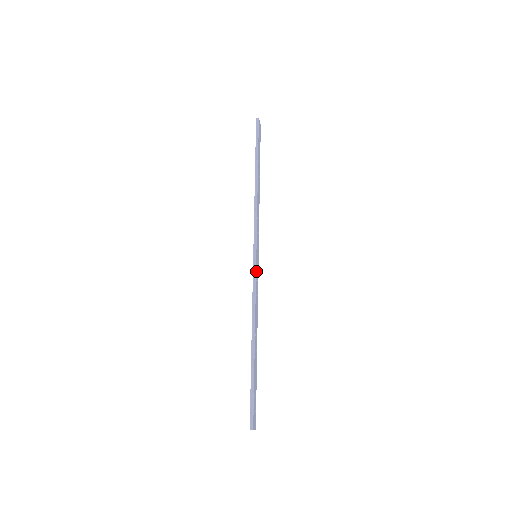
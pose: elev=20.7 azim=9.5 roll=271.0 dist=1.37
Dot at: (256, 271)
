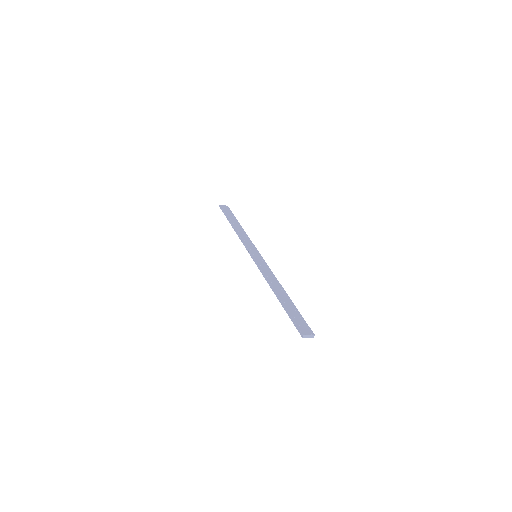
Dot at: (257, 262)
